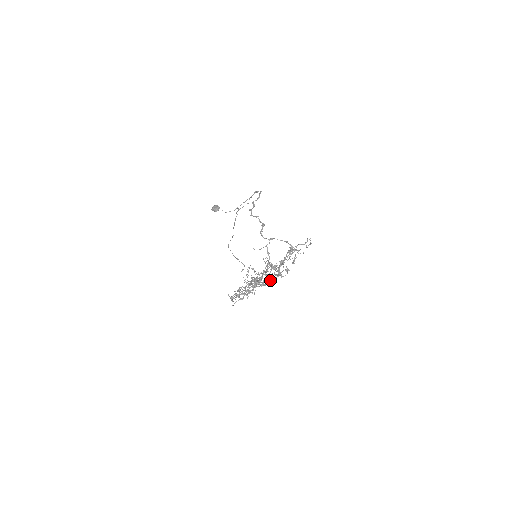
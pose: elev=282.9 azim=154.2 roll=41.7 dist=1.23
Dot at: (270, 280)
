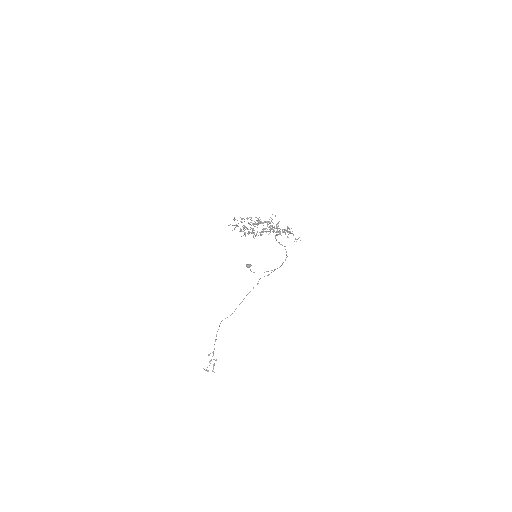
Dot at: (260, 235)
